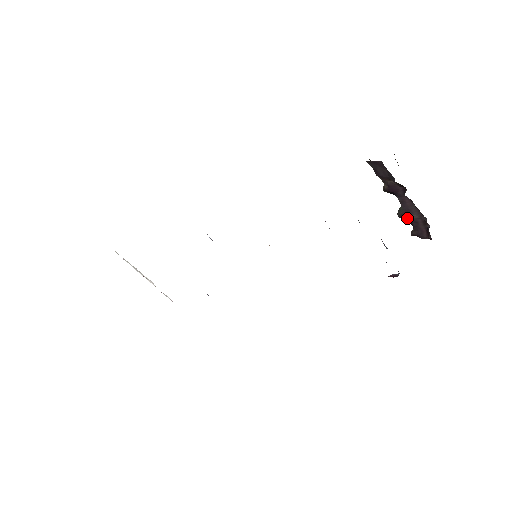
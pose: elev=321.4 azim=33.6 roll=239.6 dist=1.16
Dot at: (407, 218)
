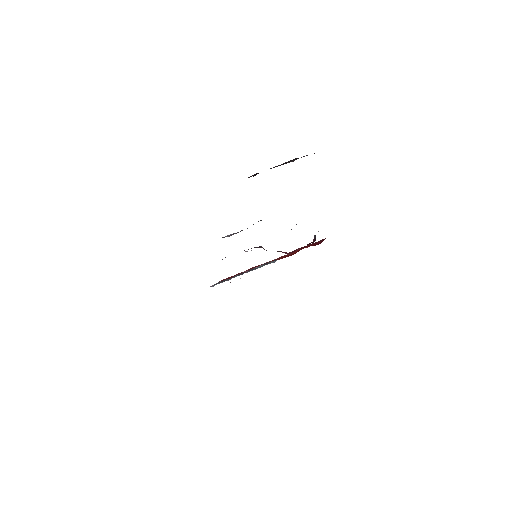
Dot at: occluded
